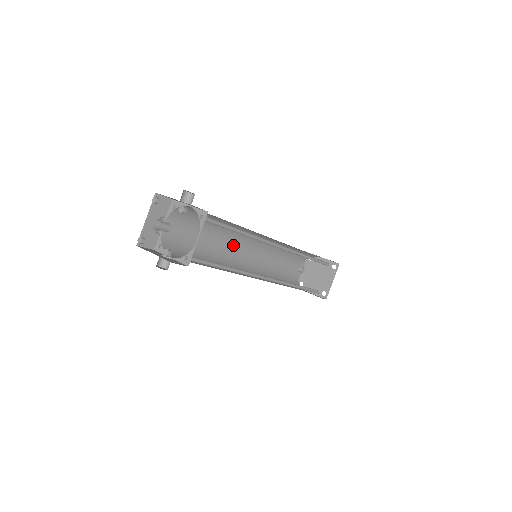
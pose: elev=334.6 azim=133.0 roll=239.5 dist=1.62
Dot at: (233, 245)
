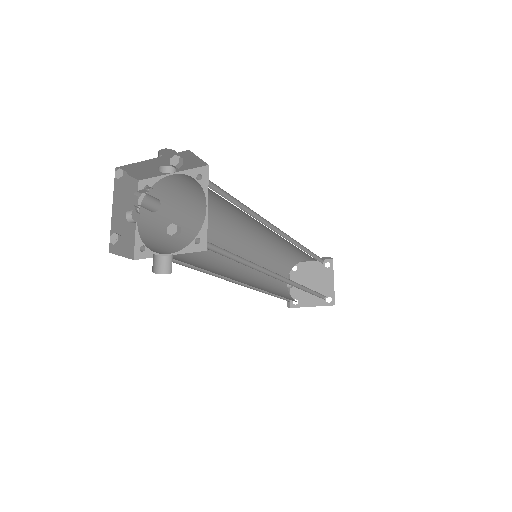
Dot at: occluded
